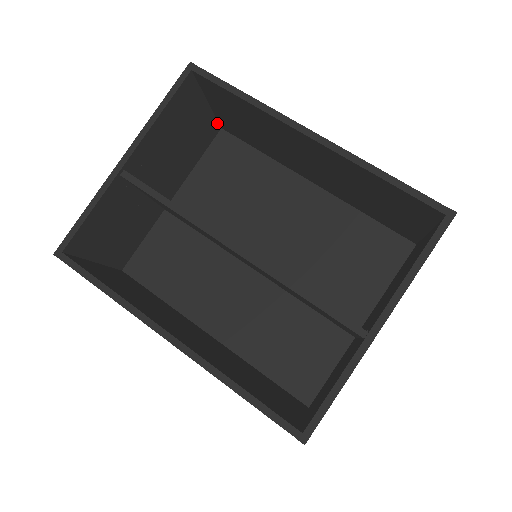
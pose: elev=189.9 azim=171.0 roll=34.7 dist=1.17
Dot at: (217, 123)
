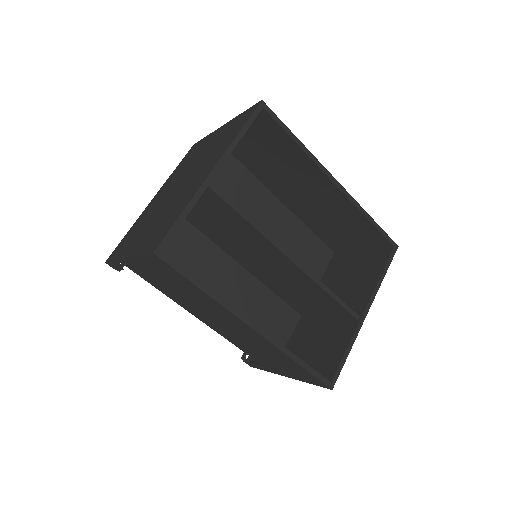
Dot at: occluded
